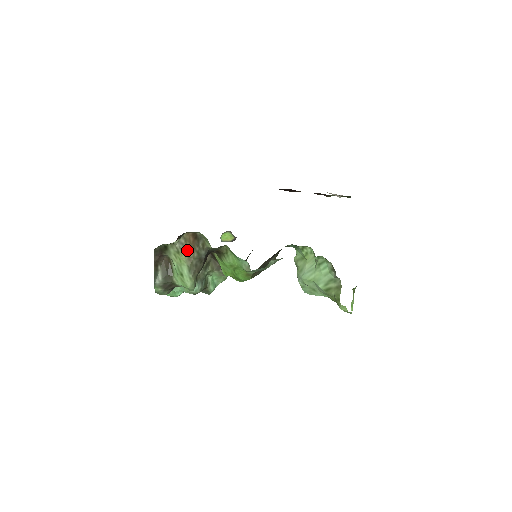
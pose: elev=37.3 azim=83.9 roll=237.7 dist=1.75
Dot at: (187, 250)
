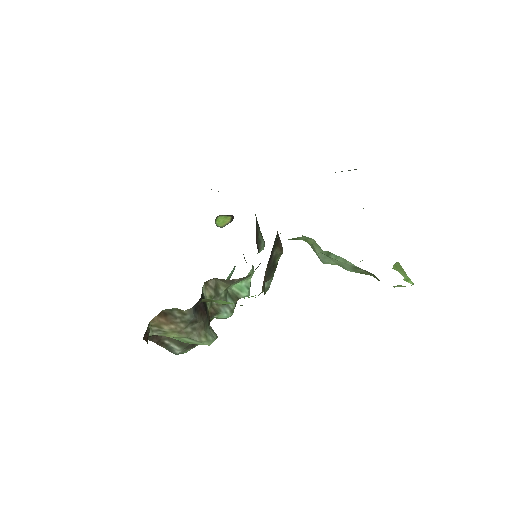
Dot at: (169, 330)
